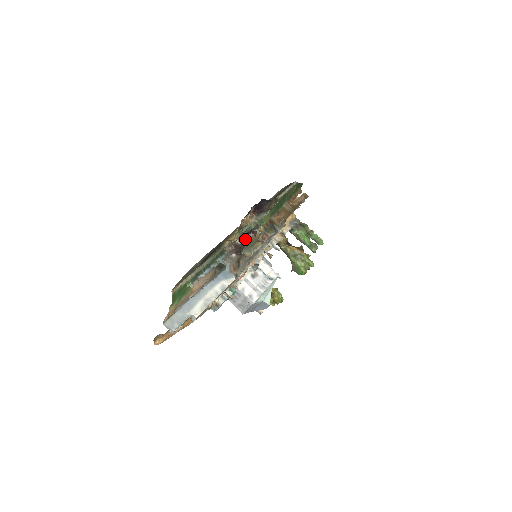
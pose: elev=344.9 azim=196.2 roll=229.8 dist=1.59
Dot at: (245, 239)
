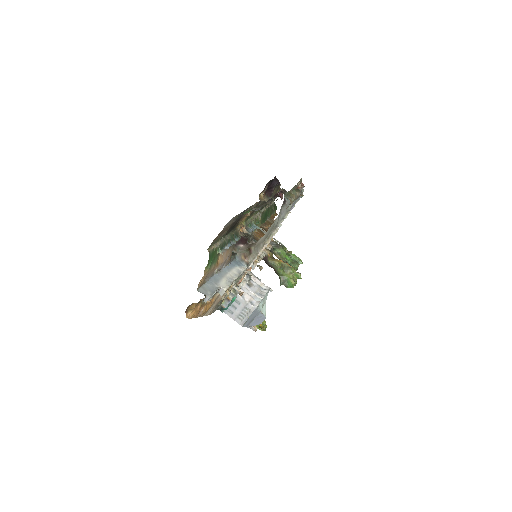
Dot at: (250, 231)
